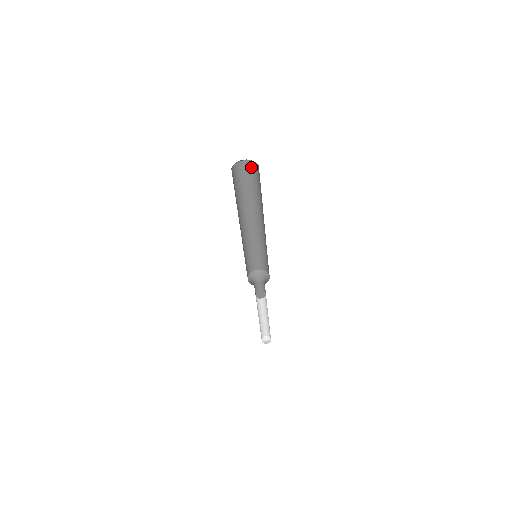
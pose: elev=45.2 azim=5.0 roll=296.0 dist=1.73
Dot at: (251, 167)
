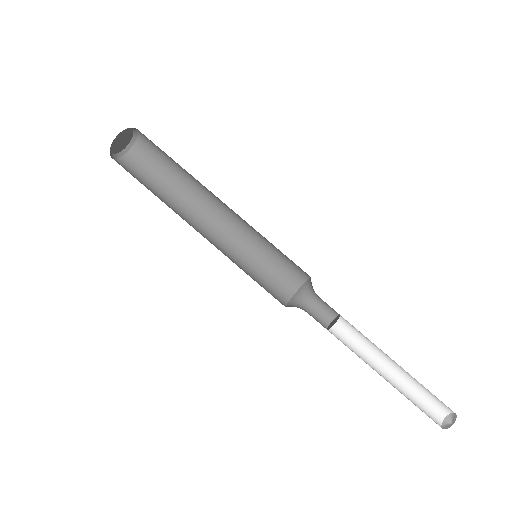
Dot at: (142, 151)
